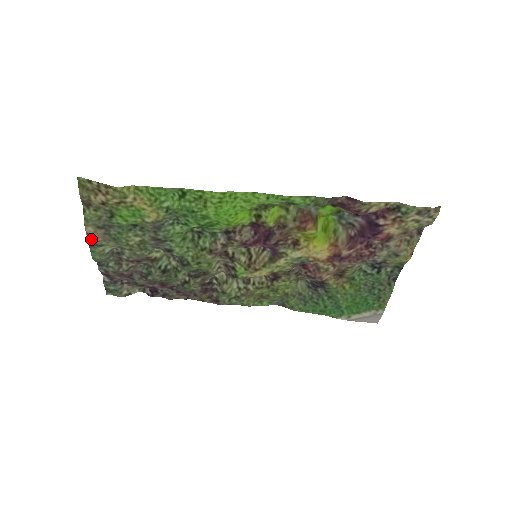
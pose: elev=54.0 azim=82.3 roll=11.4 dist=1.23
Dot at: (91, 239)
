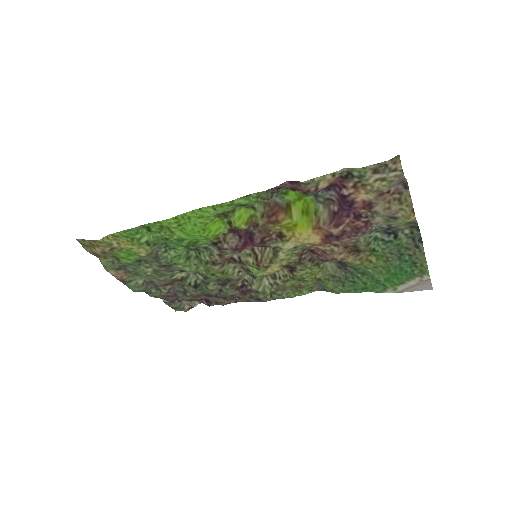
Dot at: (119, 279)
